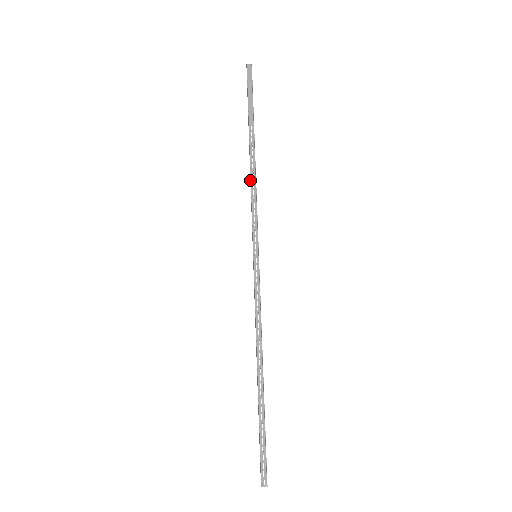
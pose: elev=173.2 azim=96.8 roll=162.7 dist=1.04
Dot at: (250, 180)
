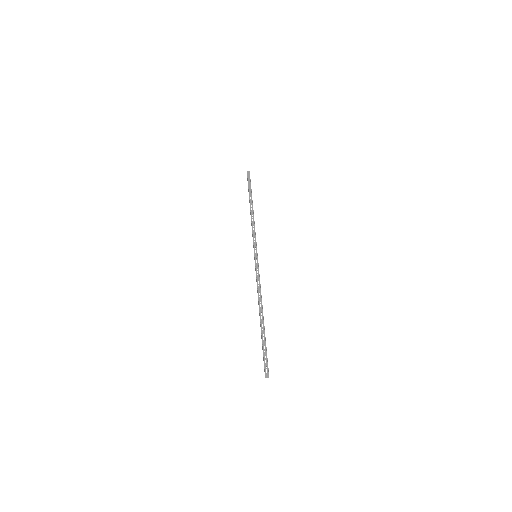
Dot at: (251, 221)
